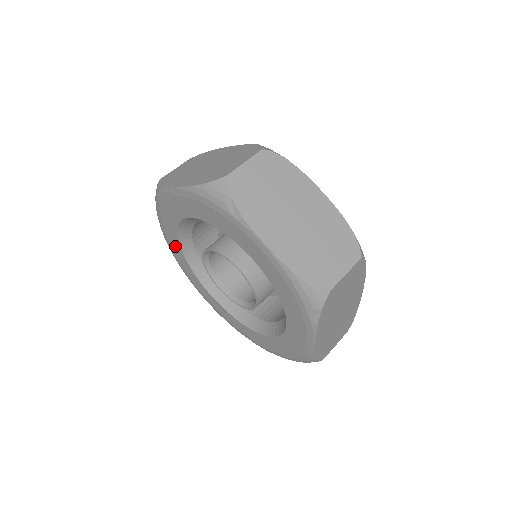
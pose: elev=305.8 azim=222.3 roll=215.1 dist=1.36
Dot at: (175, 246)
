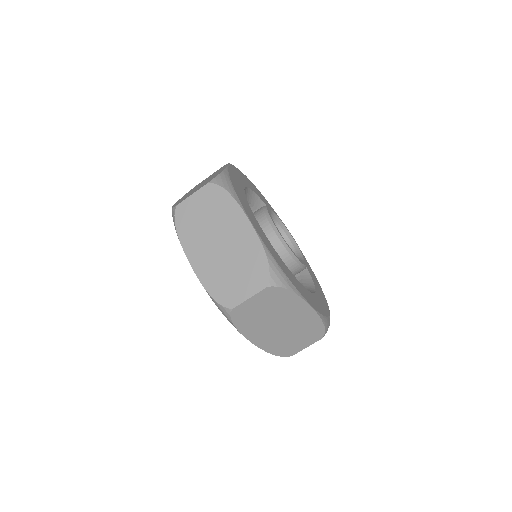
Dot at: occluded
